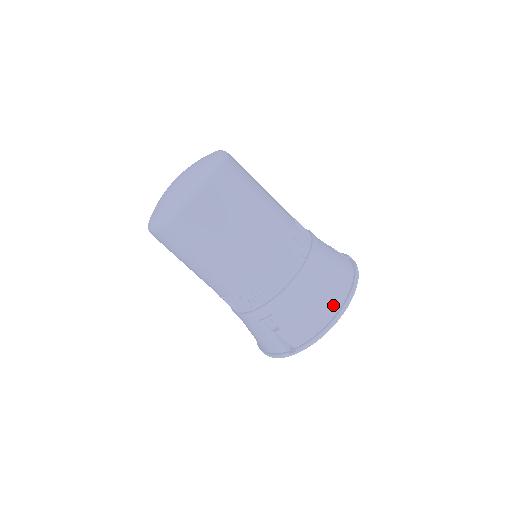
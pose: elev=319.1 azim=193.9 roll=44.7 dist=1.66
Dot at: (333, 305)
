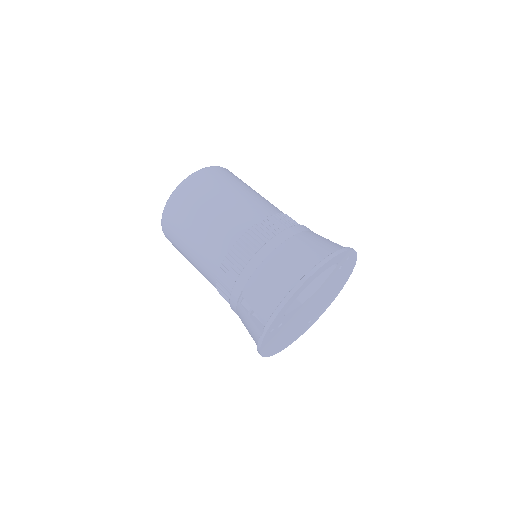
Dot at: (297, 274)
